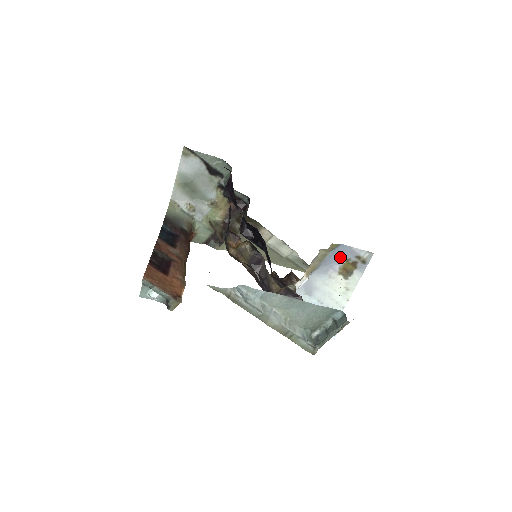
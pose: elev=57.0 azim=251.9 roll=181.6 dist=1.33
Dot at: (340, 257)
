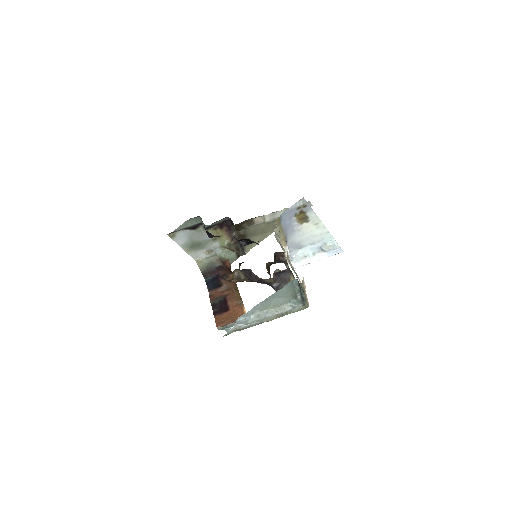
Dot at: (290, 218)
